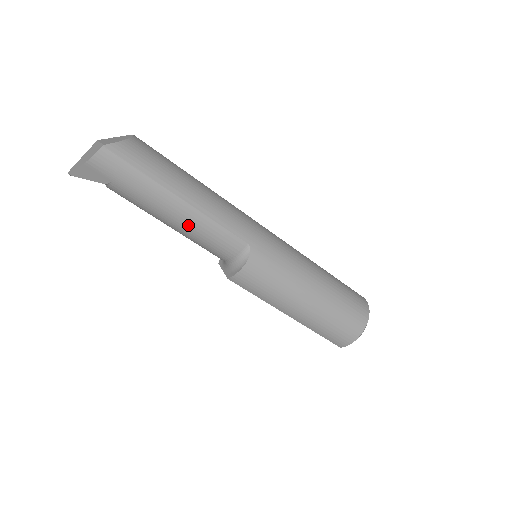
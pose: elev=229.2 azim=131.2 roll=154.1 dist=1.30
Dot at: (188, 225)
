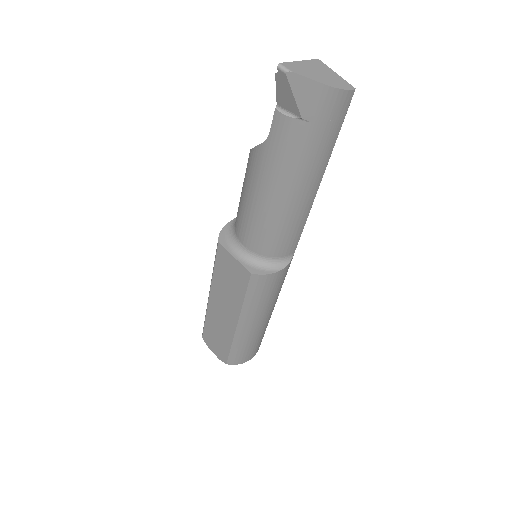
Dot at: (293, 209)
